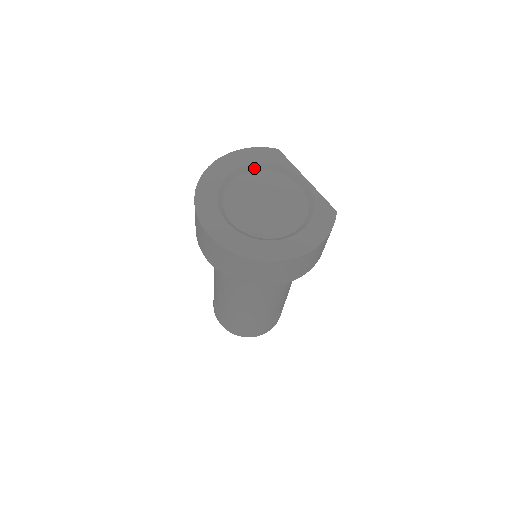
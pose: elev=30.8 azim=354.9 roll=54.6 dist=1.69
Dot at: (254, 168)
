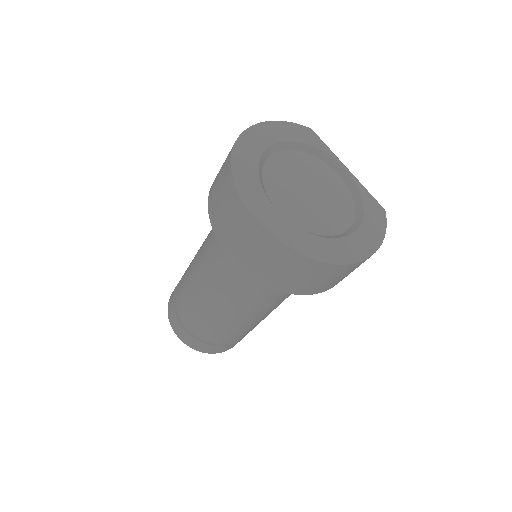
Dot at: (289, 146)
